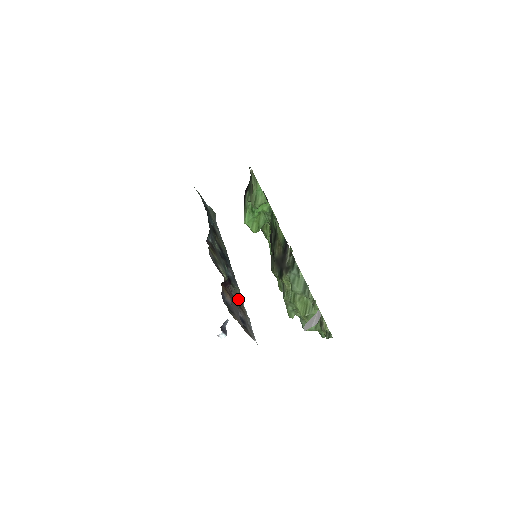
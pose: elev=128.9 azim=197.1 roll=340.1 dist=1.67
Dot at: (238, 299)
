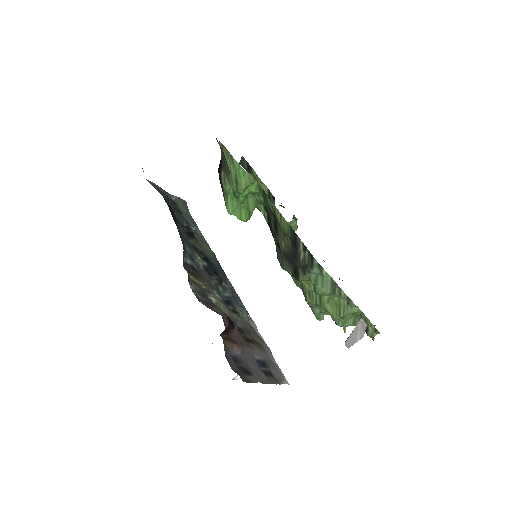
Dot at: (248, 329)
